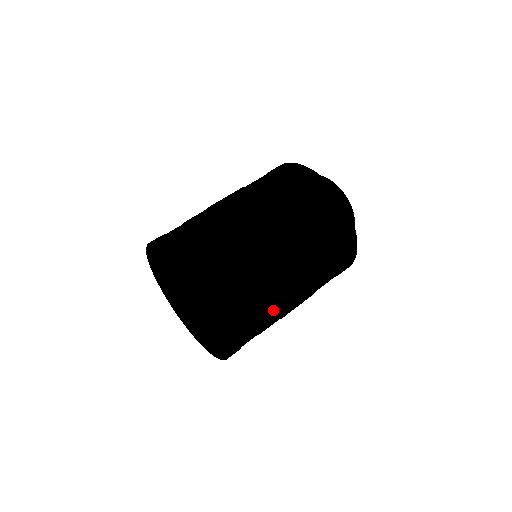
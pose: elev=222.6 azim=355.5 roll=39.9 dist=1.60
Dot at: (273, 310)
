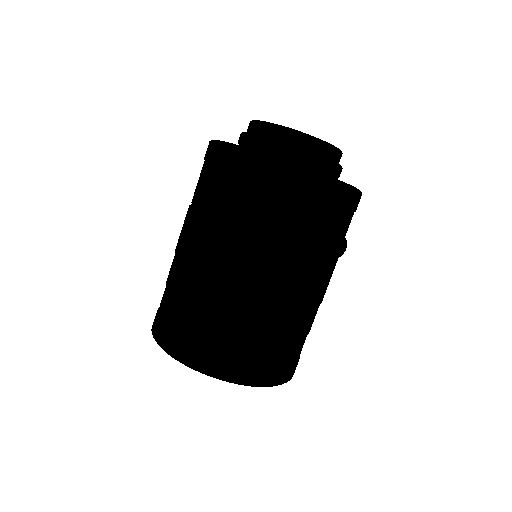
Dot at: occluded
